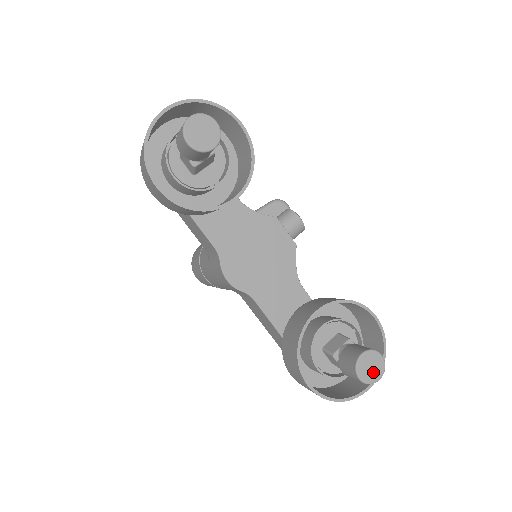
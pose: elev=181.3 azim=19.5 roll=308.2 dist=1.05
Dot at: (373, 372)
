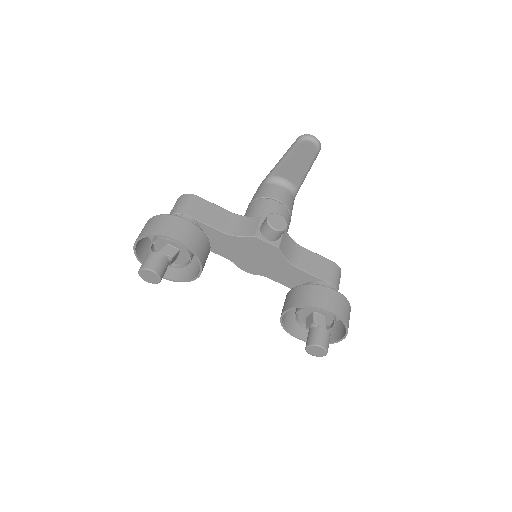
Dot at: (319, 353)
